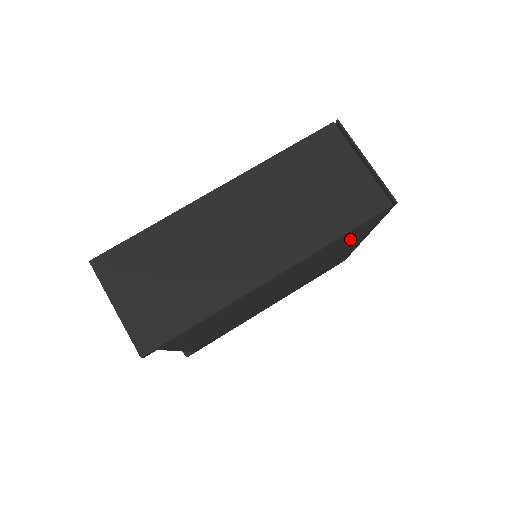
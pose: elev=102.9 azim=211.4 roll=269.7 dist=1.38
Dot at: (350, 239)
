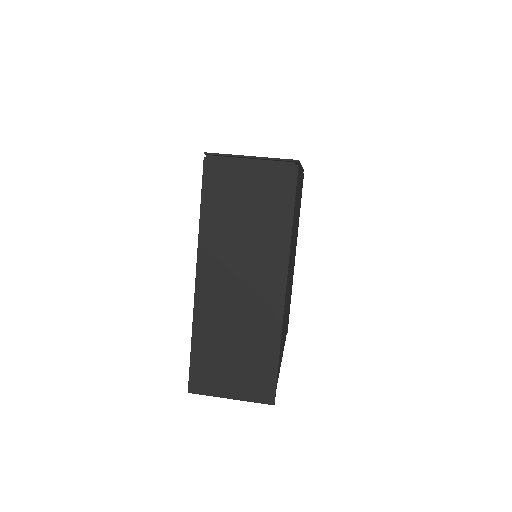
Dot at: occluded
